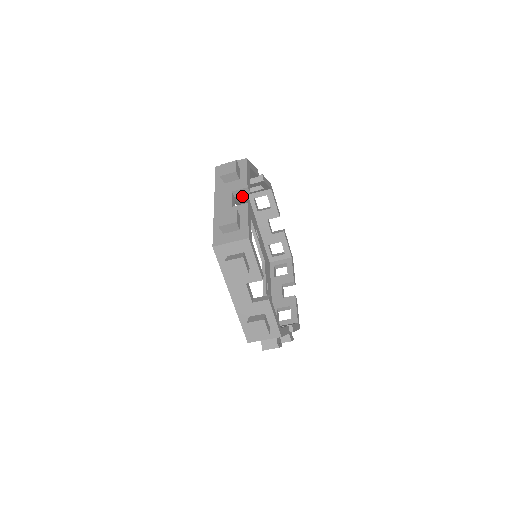
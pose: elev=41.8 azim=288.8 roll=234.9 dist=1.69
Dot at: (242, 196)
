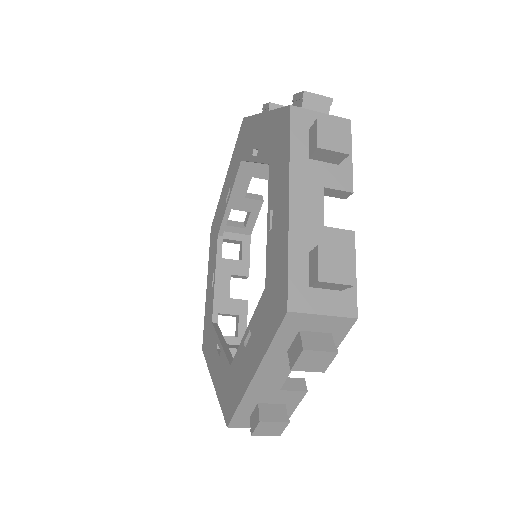
Dot at: occluded
